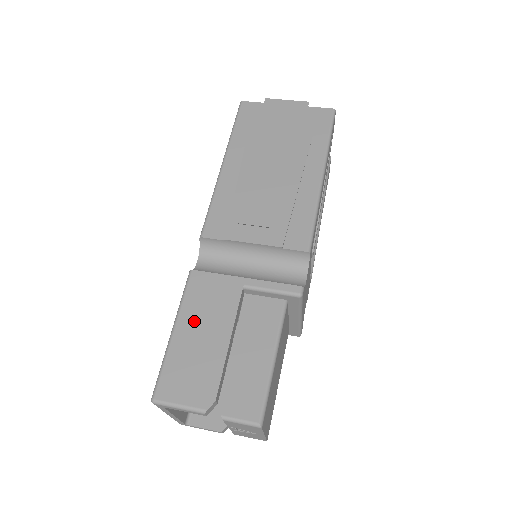
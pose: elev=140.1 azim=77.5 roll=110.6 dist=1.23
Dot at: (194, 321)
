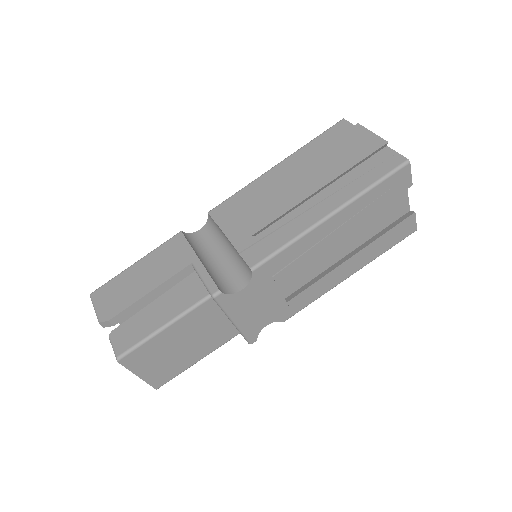
Dot at: (149, 265)
